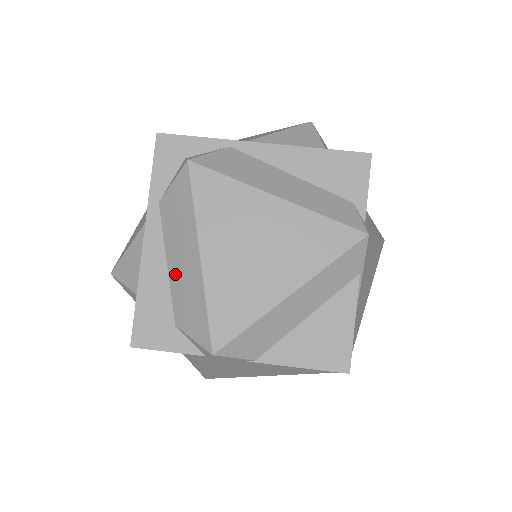
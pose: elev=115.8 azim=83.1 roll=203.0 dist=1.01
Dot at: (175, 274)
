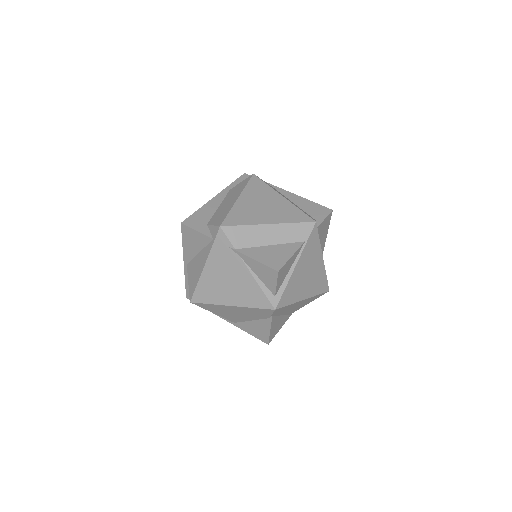
Dot at: (221, 208)
